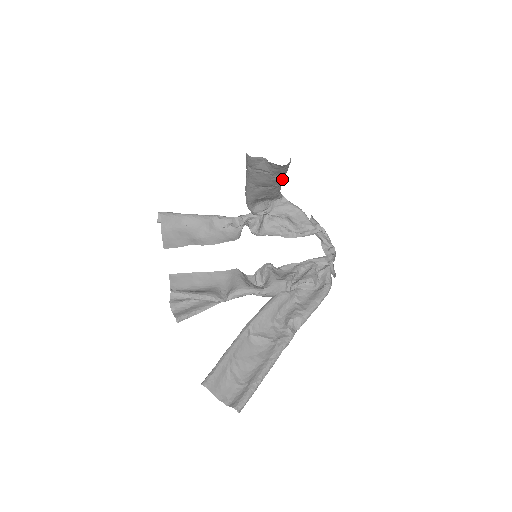
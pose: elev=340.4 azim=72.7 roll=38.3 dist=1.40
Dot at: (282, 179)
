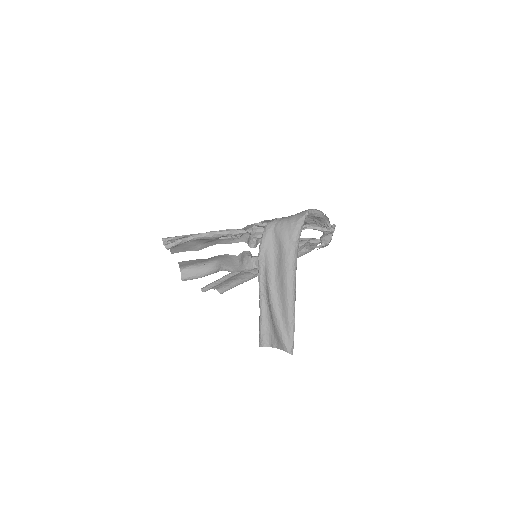
Dot at: occluded
